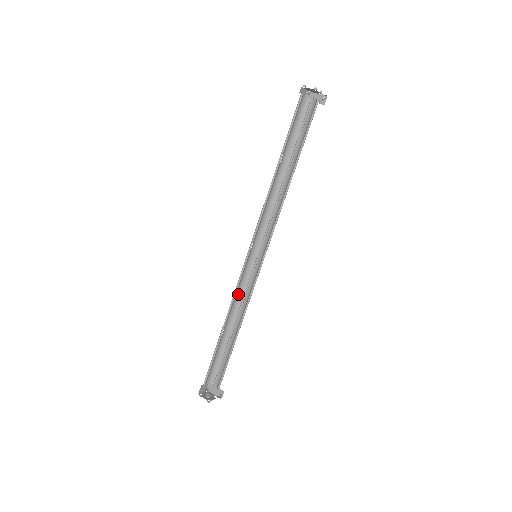
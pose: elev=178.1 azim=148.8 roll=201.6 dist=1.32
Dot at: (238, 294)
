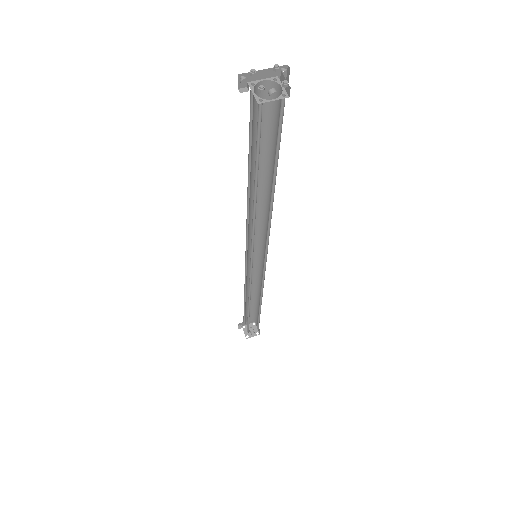
Dot at: (246, 282)
